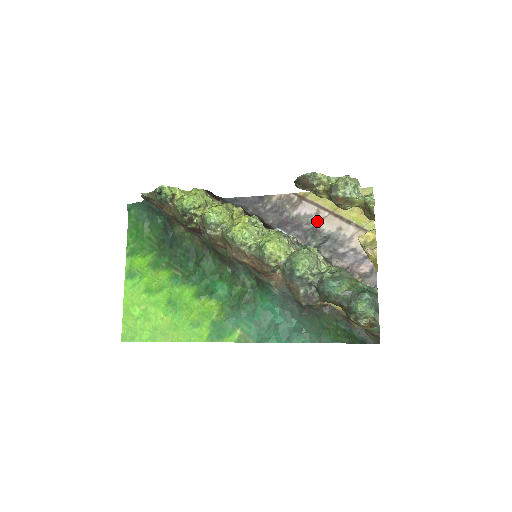
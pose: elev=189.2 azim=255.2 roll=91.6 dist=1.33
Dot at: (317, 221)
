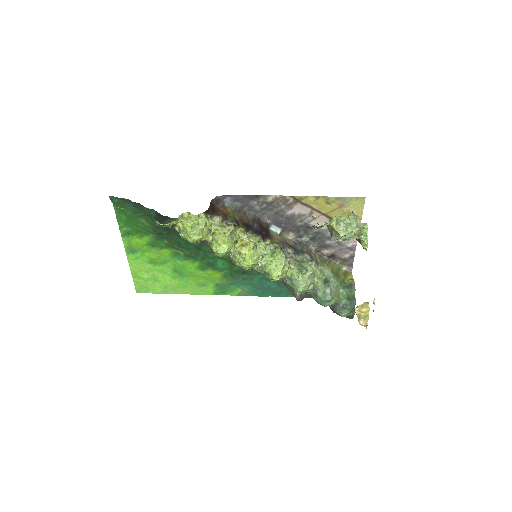
Dot at: (310, 220)
